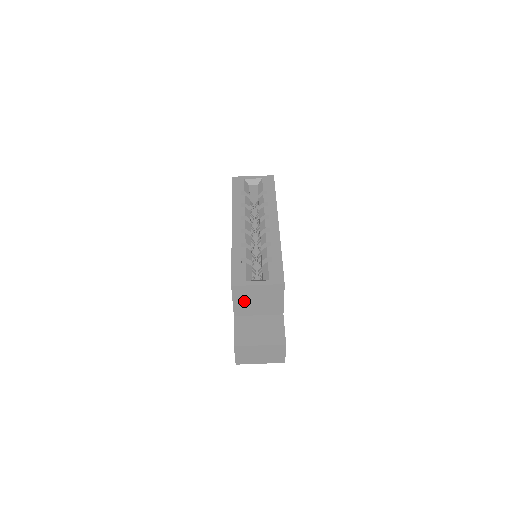
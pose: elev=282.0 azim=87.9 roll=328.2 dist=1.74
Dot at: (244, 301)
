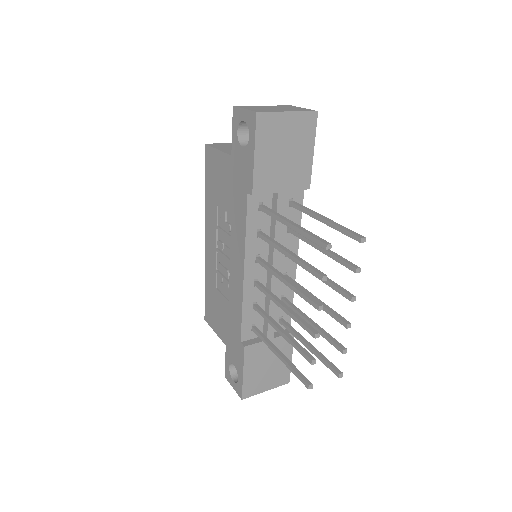
Dot at: (230, 149)
